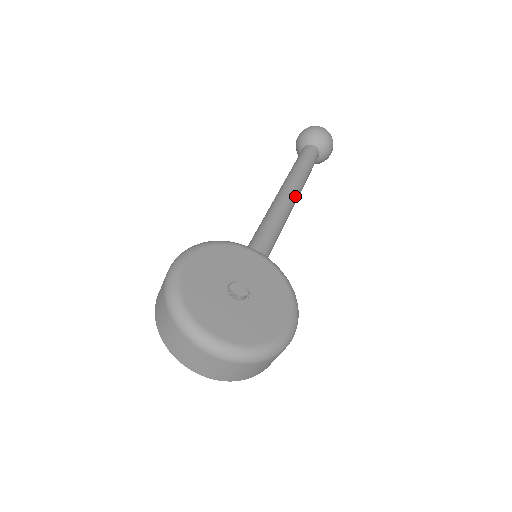
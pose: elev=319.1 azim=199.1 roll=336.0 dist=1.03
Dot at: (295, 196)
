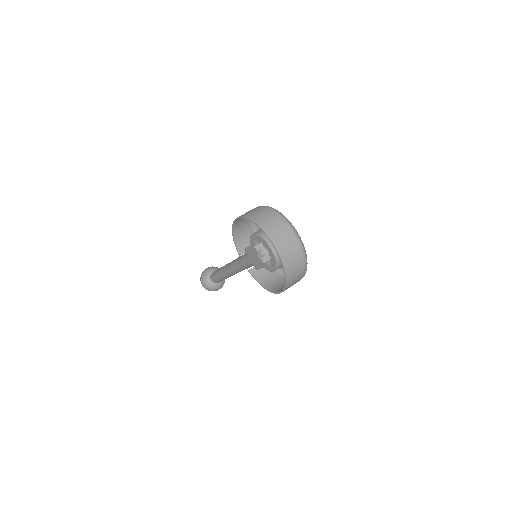
Dot at: occluded
